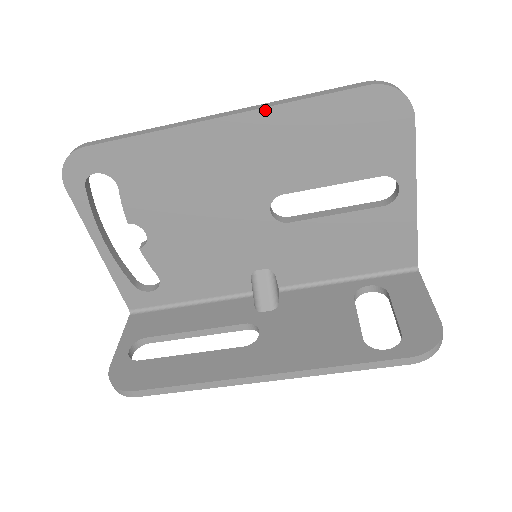
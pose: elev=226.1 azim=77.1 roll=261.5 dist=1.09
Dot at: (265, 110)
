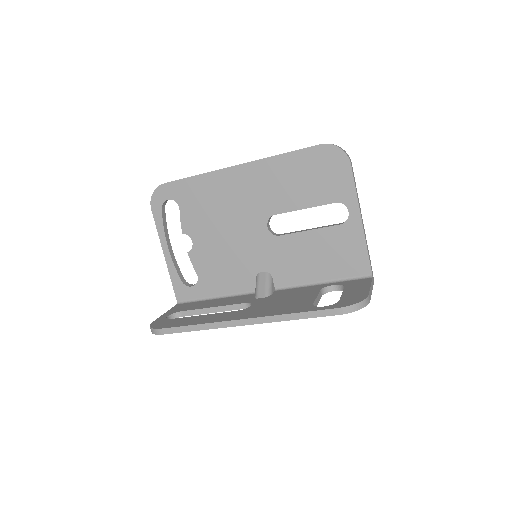
Dot at: (262, 160)
